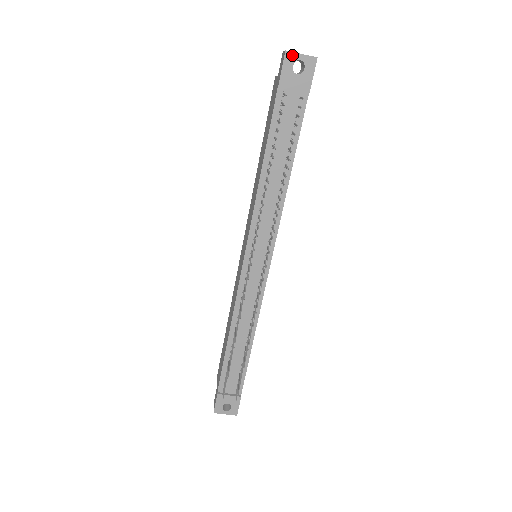
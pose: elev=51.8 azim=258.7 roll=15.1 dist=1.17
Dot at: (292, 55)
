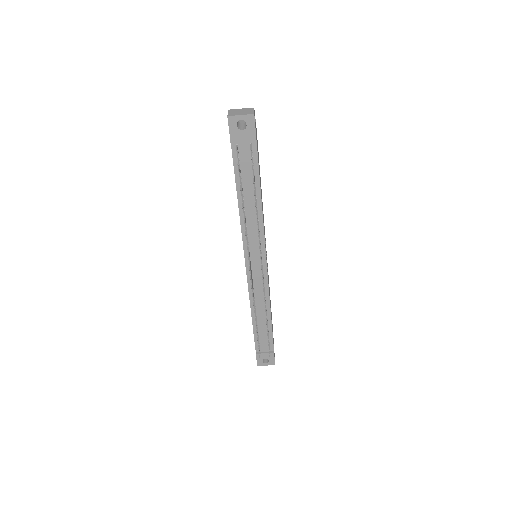
Dot at: (234, 118)
